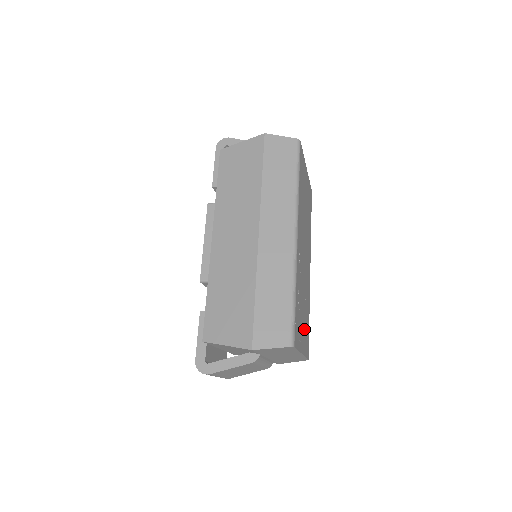
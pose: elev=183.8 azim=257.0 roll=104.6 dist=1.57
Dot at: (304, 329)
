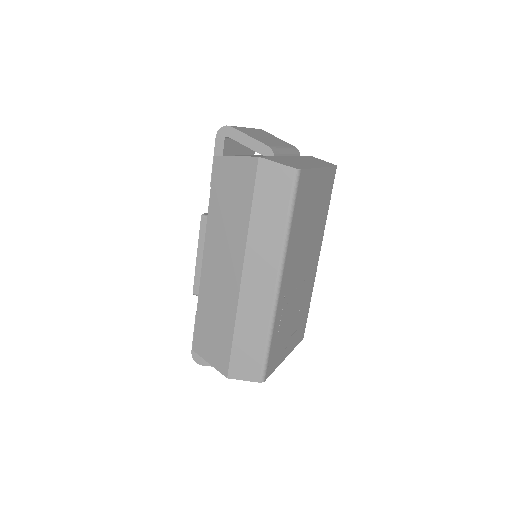
Dot at: (294, 332)
